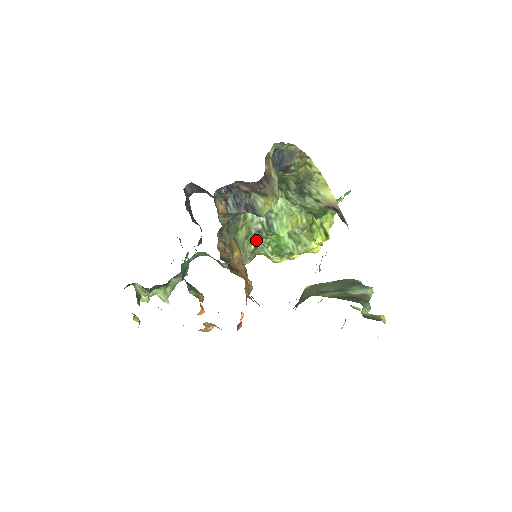
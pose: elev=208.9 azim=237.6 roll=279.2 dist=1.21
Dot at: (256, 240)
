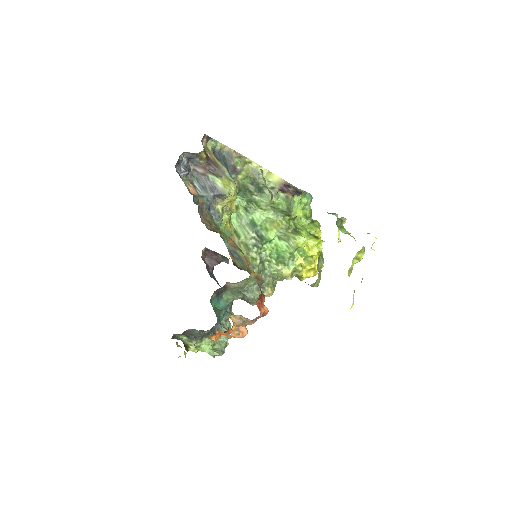
Dot at: (258, 256)
